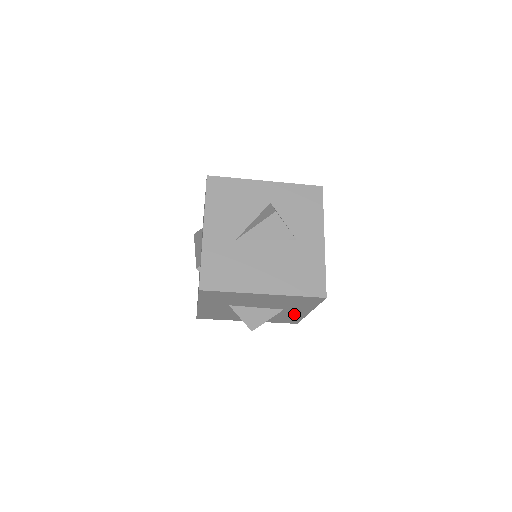
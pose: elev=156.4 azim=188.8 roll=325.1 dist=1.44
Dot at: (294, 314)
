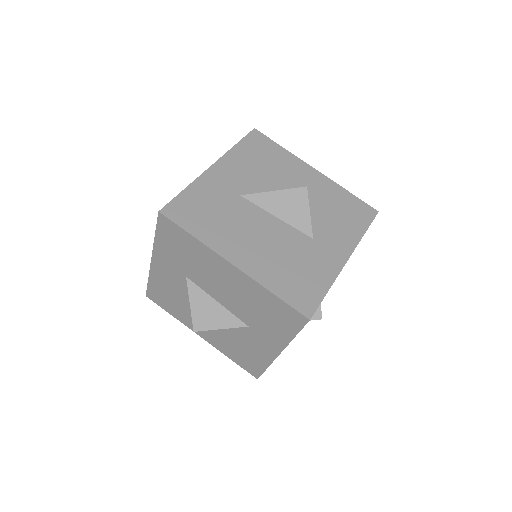
Dot at: (259, 348)
